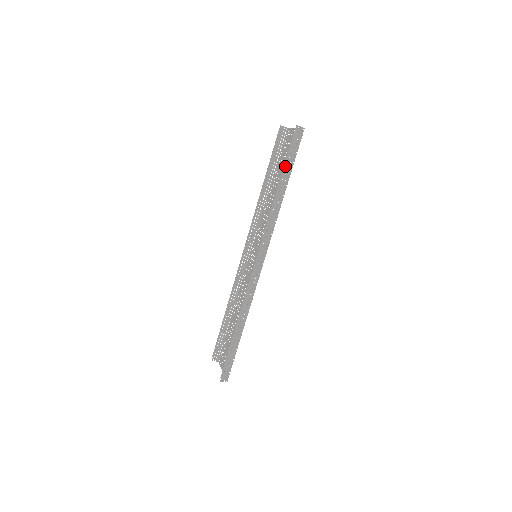
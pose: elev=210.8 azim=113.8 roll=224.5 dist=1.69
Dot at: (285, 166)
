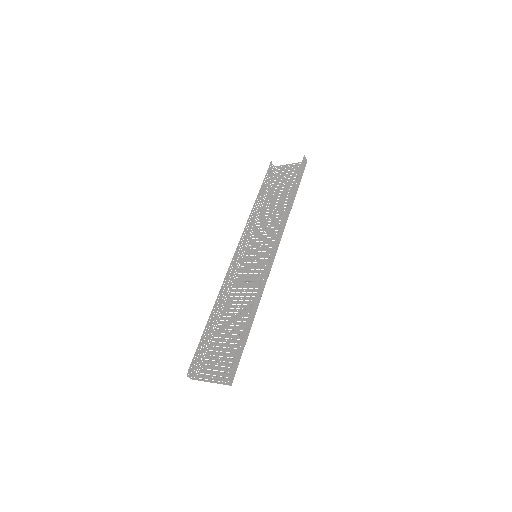
Dot at: (296, 181)
